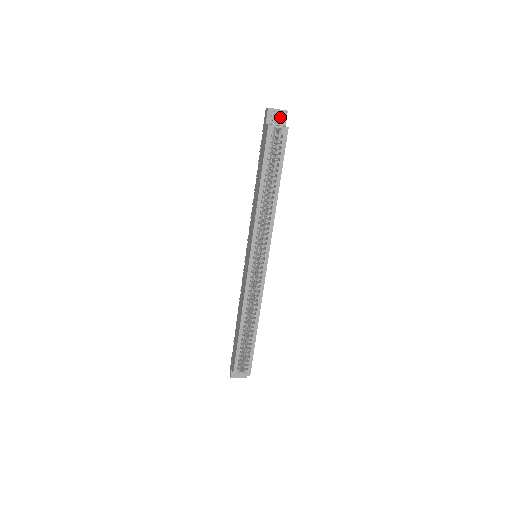
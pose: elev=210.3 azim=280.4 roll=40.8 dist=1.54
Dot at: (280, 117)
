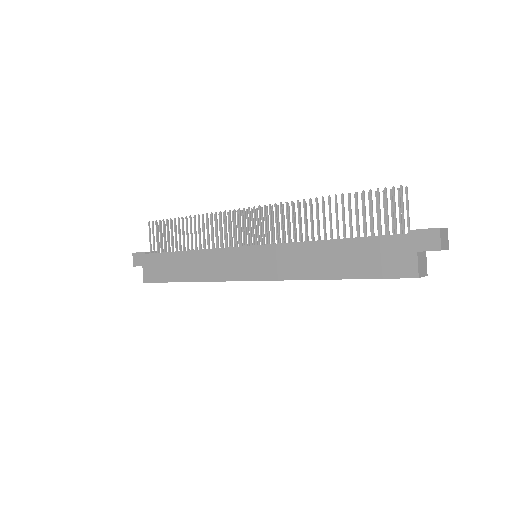
Dot at: occluded
